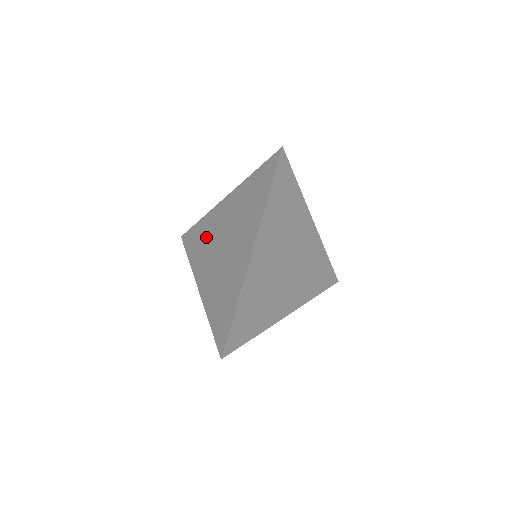
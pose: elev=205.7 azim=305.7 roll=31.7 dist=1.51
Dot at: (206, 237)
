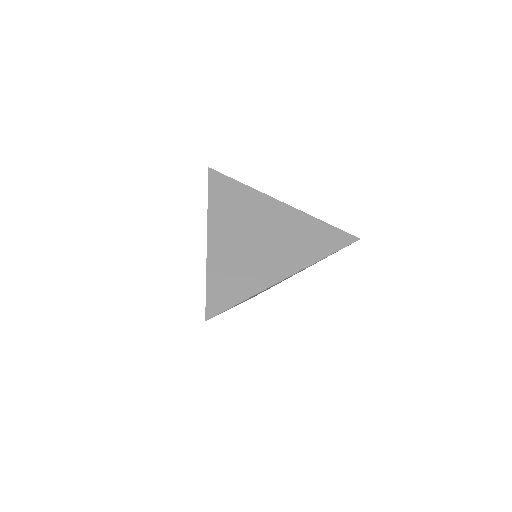
Dot at: occluded
